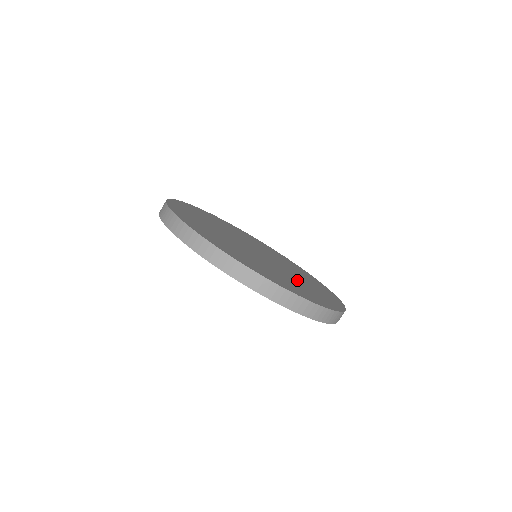
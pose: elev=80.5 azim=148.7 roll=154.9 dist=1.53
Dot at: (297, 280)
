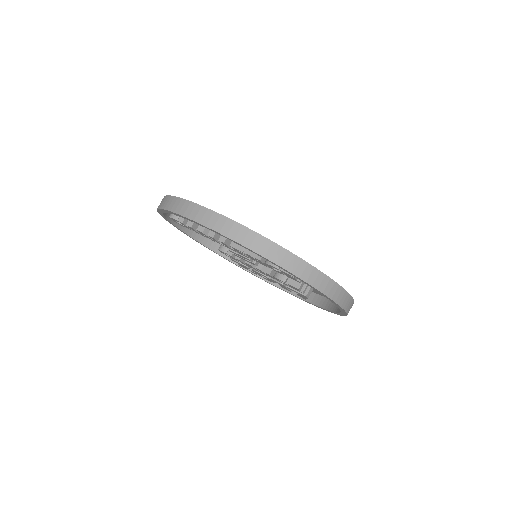
Dot at: occluded
